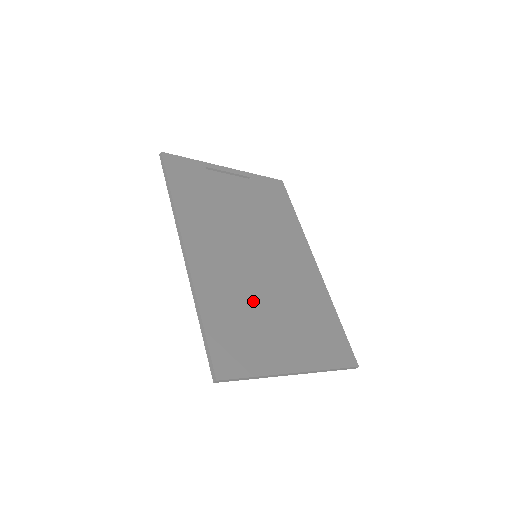
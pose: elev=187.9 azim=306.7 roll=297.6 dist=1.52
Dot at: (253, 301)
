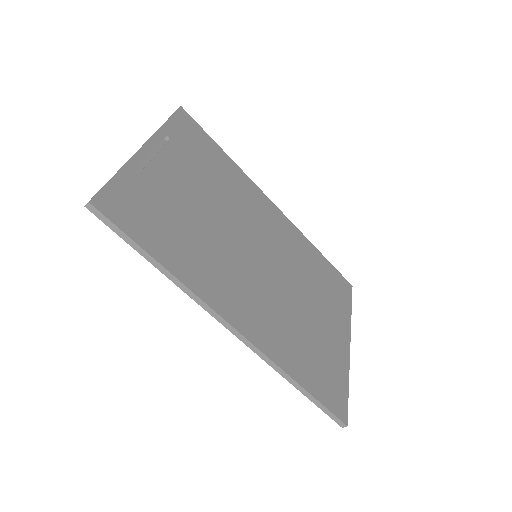
Dot at: (297, 315)
